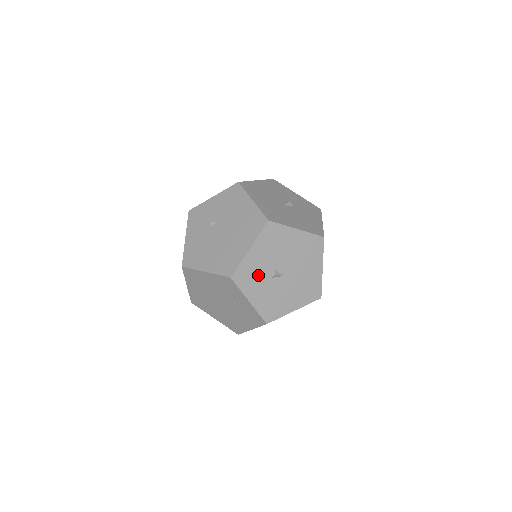
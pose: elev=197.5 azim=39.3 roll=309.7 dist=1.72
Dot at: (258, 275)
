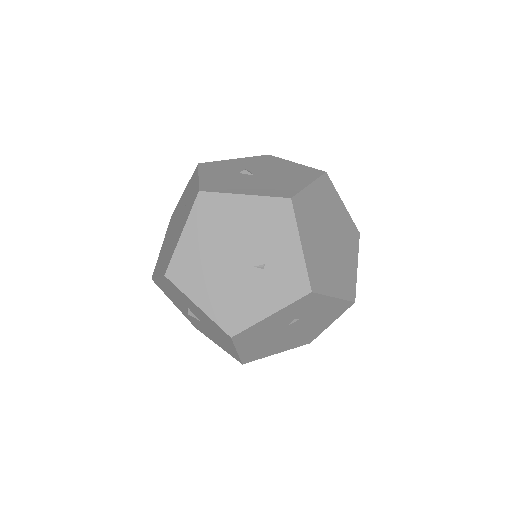
Dot at: (227, 169)
